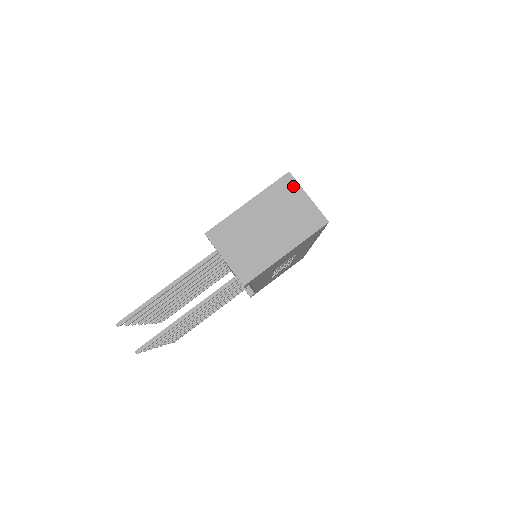
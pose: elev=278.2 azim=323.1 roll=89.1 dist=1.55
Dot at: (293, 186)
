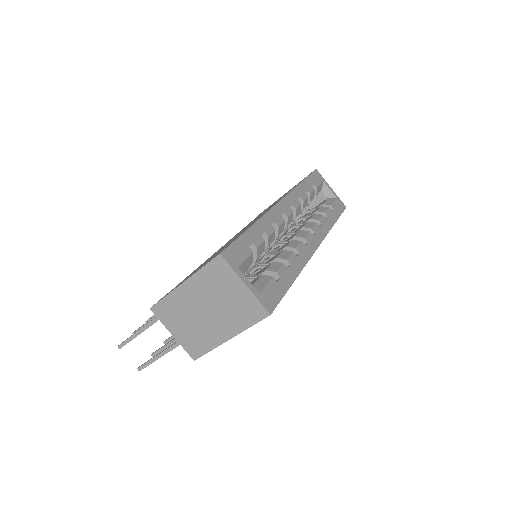
Dot at: (226, 271)
